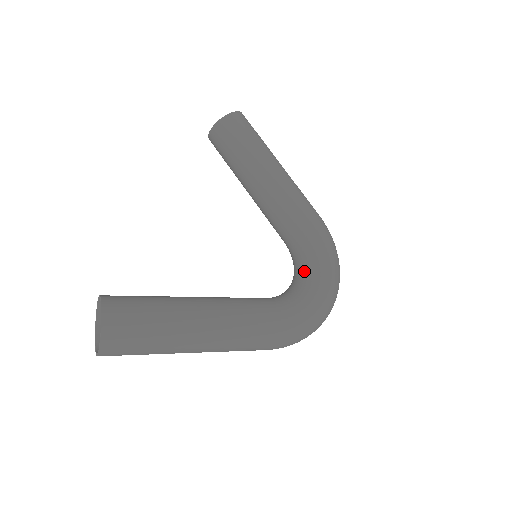
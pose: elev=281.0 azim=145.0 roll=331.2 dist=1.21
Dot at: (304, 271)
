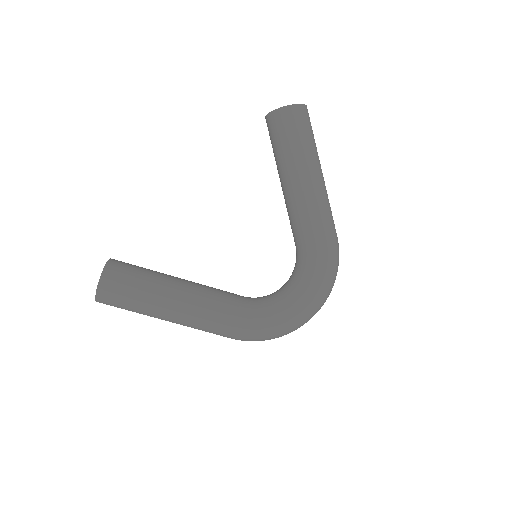
Dot at: (291, 285)
